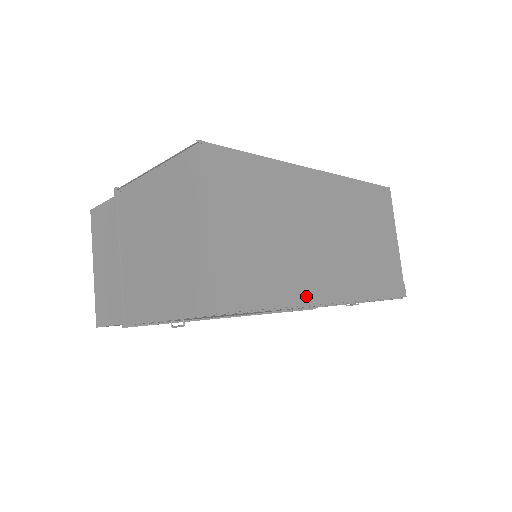
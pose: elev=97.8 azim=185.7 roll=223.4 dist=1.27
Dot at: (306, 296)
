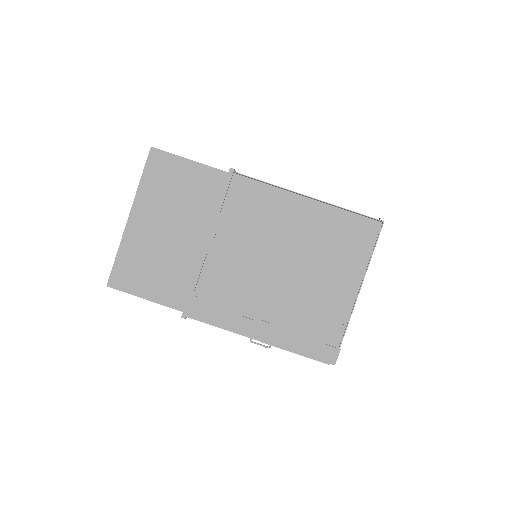
Dot at: occluded
